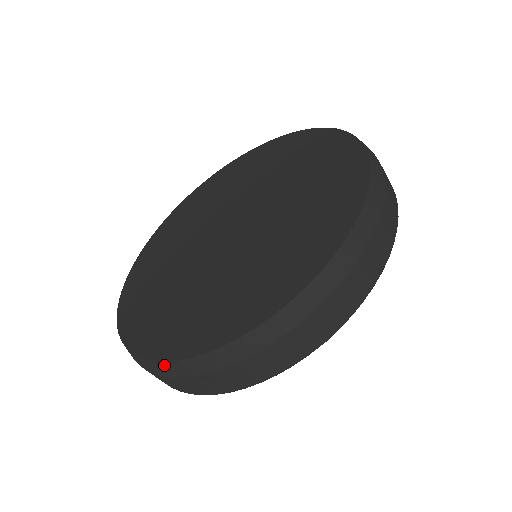
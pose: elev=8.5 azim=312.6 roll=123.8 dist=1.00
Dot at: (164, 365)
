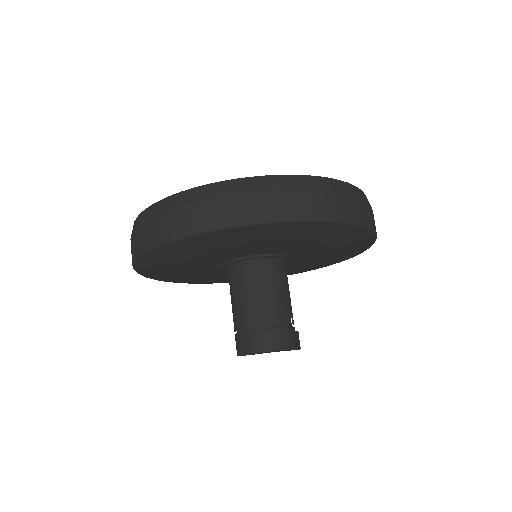
Dot at: (201, 189)
